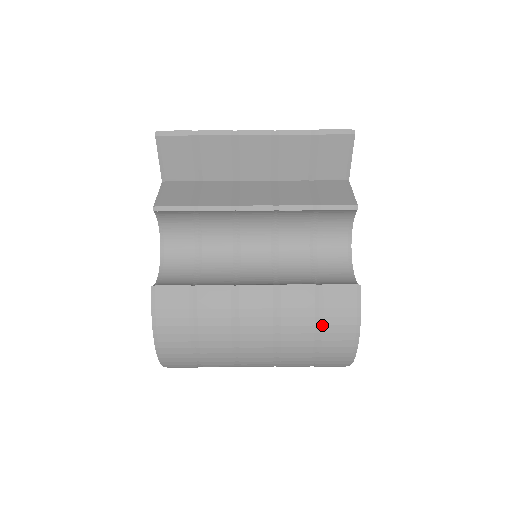
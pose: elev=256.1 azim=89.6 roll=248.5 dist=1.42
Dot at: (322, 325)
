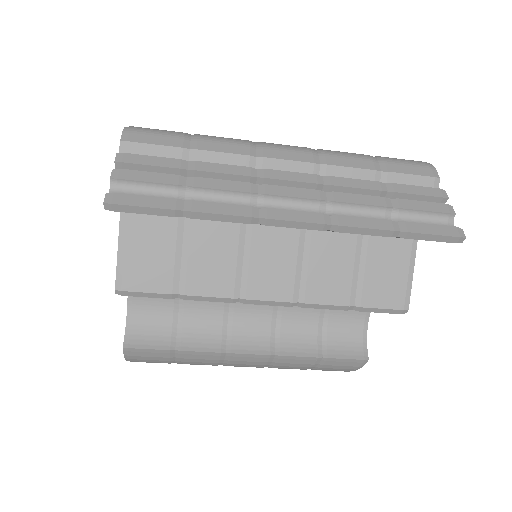
Dot at: occluded
